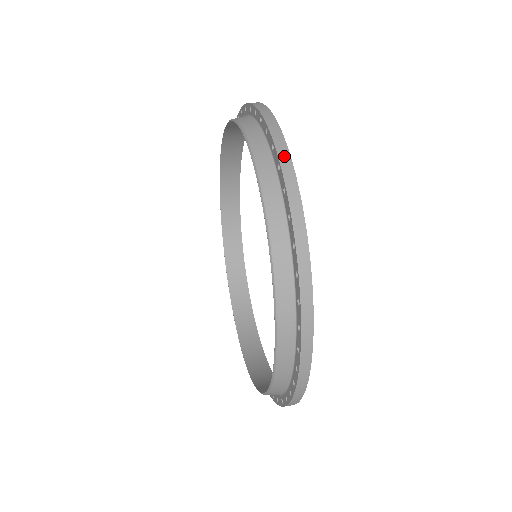
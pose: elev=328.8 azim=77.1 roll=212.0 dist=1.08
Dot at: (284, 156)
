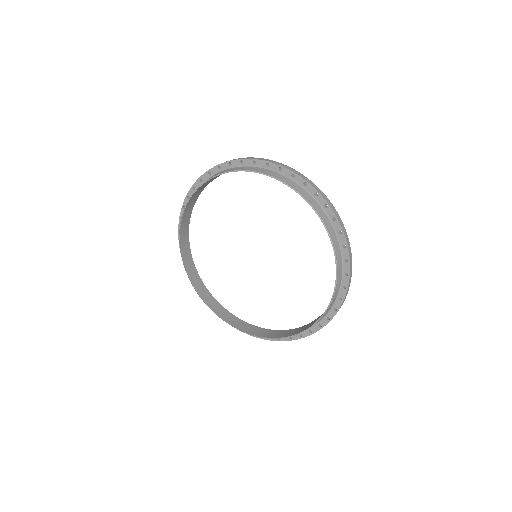
Dot at: (217, 166)
